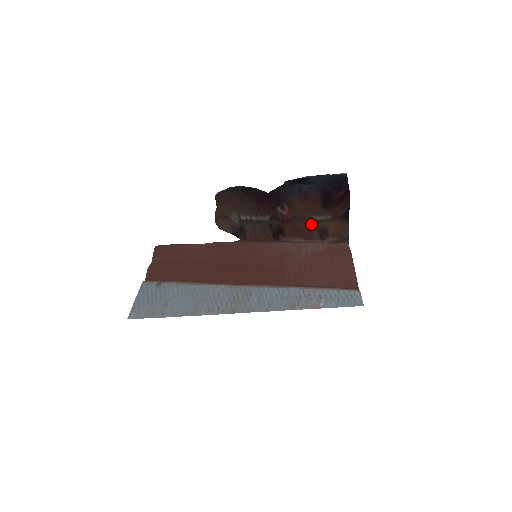
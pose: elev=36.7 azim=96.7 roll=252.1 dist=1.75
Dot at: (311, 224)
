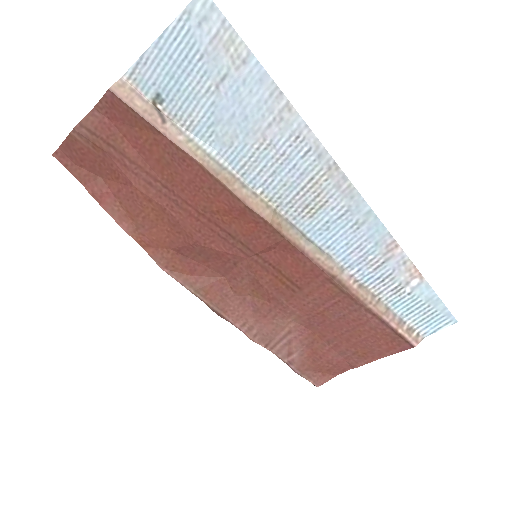
Dot at: occluded
